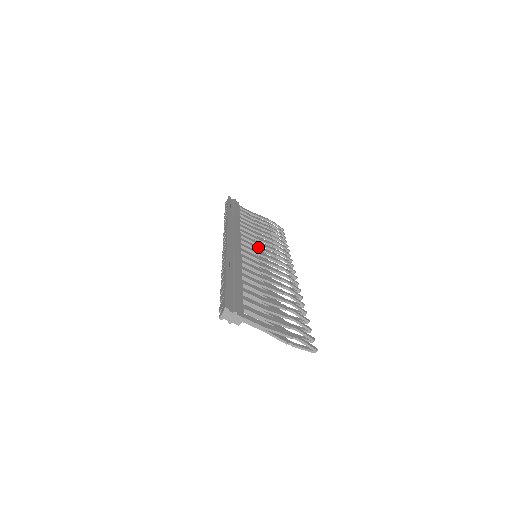
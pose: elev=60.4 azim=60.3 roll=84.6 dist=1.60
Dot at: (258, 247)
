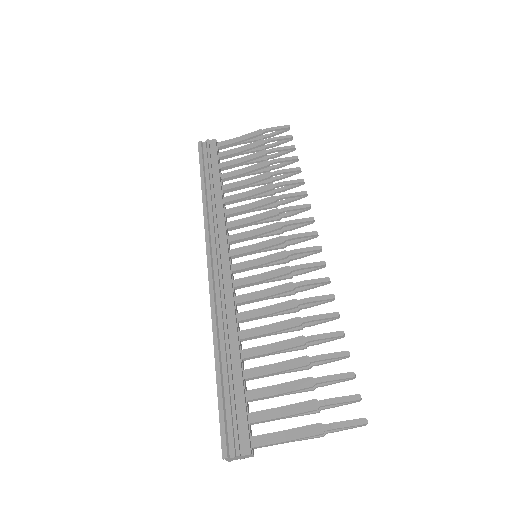
Dot at: (255, 232)
